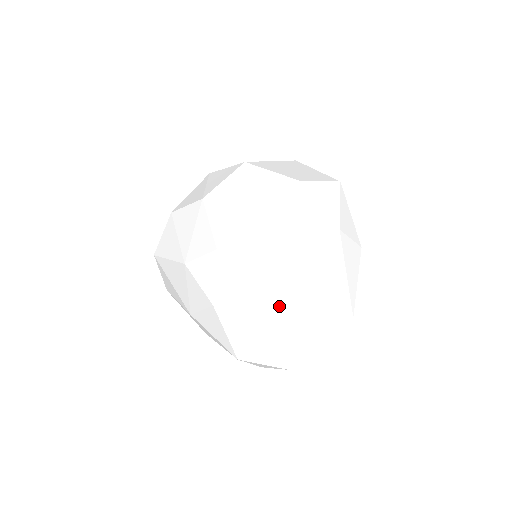
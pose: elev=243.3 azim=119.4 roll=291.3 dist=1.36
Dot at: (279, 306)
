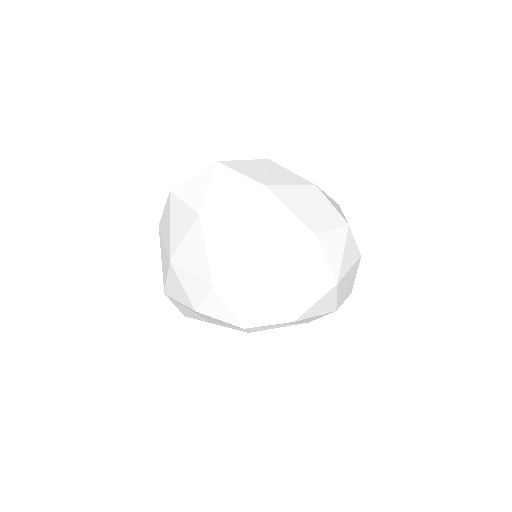
Dot at: occluded
